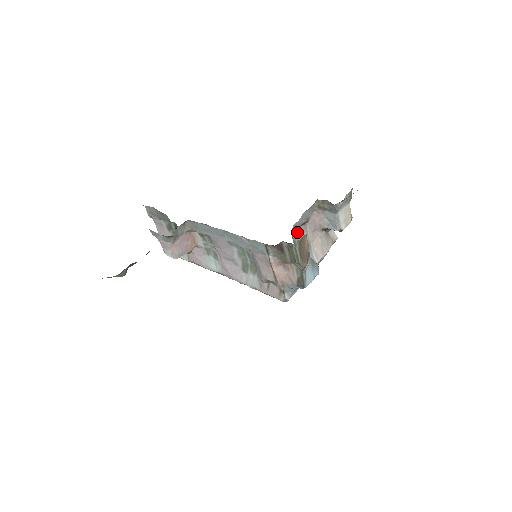
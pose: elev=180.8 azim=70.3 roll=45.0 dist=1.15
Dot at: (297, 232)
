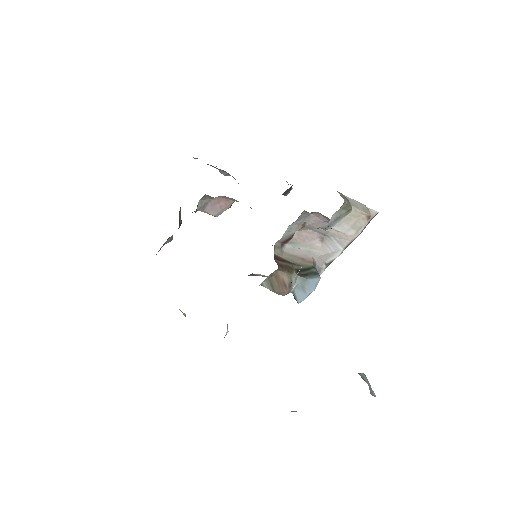
Dot at: (294, 237)
